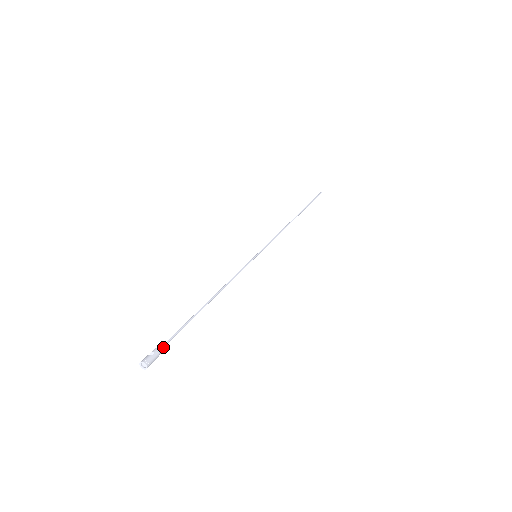
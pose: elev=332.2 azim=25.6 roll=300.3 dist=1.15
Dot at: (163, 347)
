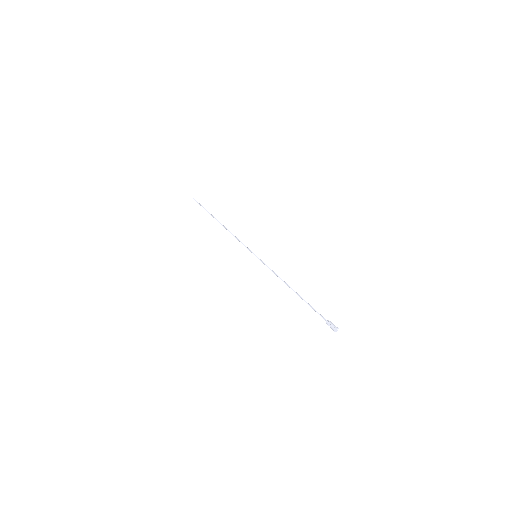
Dot at: (325, 319)
